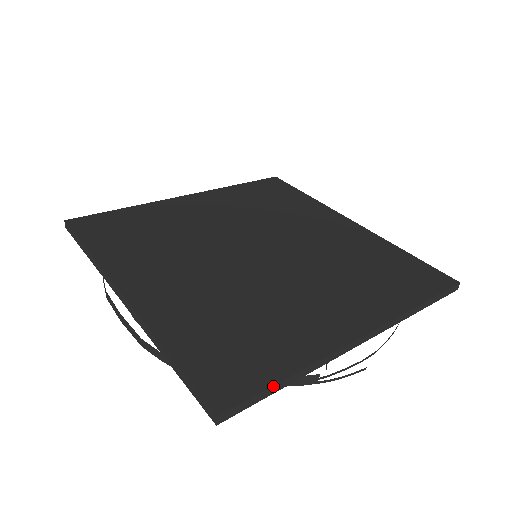
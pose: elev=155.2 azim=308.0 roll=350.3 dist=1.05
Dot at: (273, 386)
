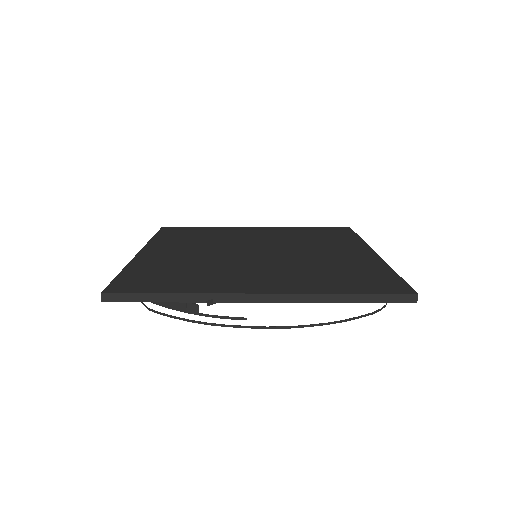
Dot at: (152, 294)
